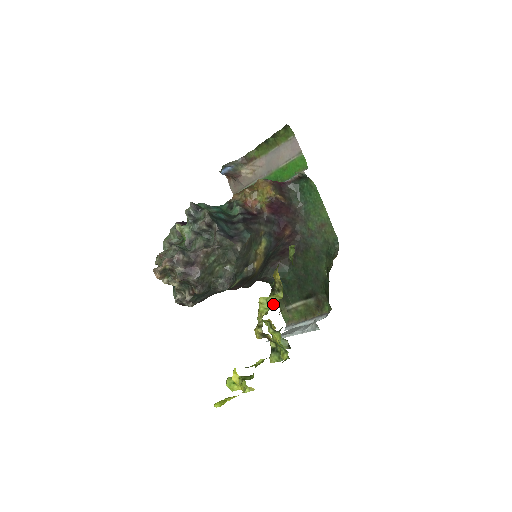
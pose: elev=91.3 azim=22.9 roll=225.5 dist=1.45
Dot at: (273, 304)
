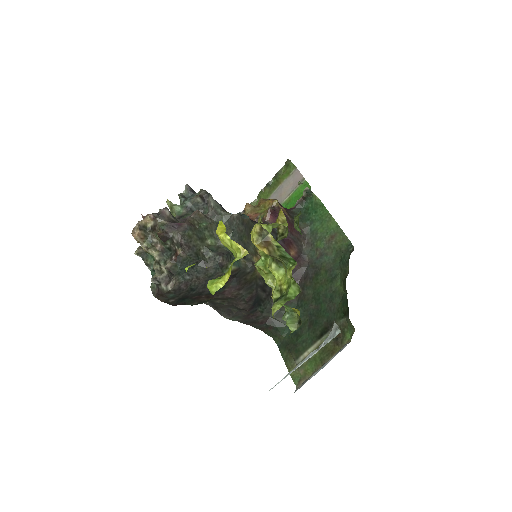
Dot at: (275, 226)
